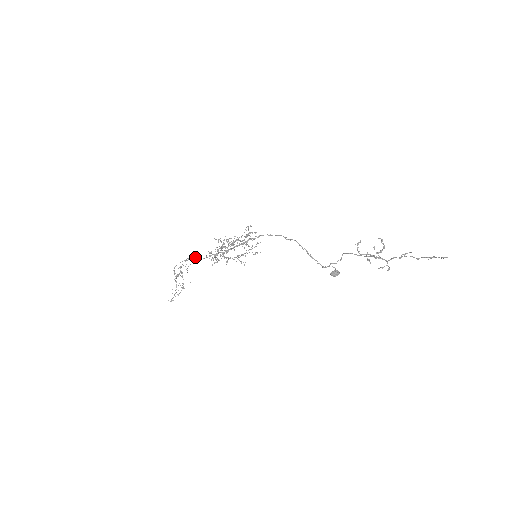
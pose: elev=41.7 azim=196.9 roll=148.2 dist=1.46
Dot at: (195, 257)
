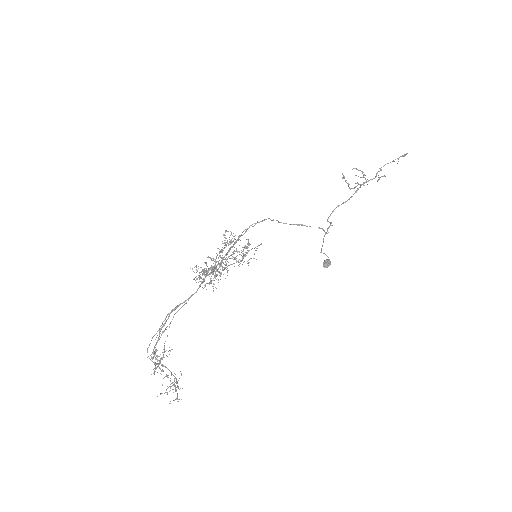
Dot at: occluded
